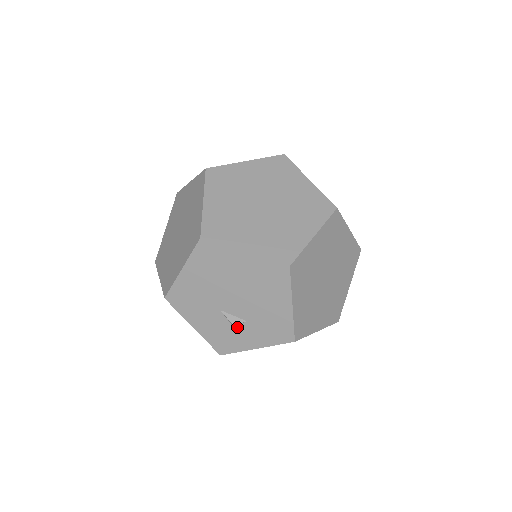
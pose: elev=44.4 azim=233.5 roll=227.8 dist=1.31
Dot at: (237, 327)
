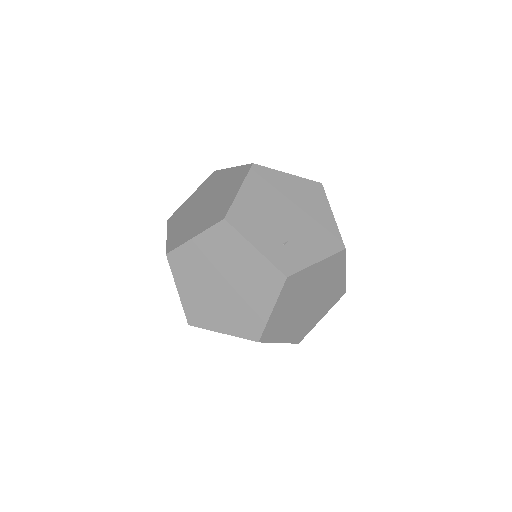
Dot at: occluded
